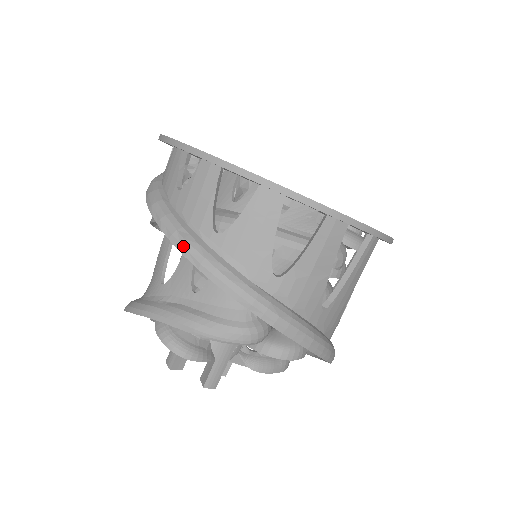
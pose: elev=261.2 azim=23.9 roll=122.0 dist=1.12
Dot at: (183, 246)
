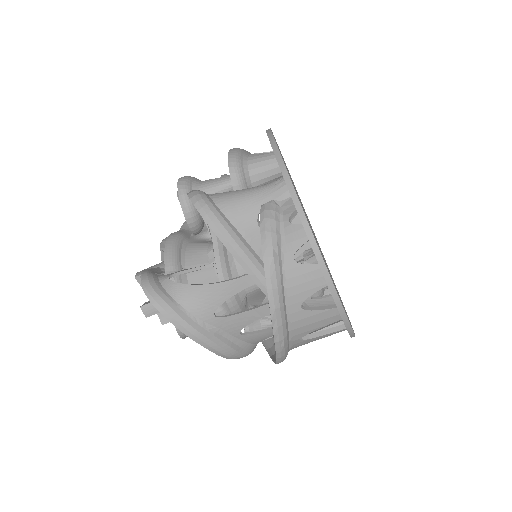
Dot at: (281, 349)
